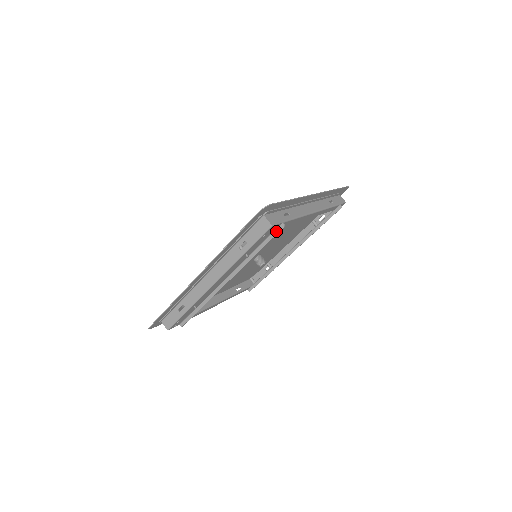
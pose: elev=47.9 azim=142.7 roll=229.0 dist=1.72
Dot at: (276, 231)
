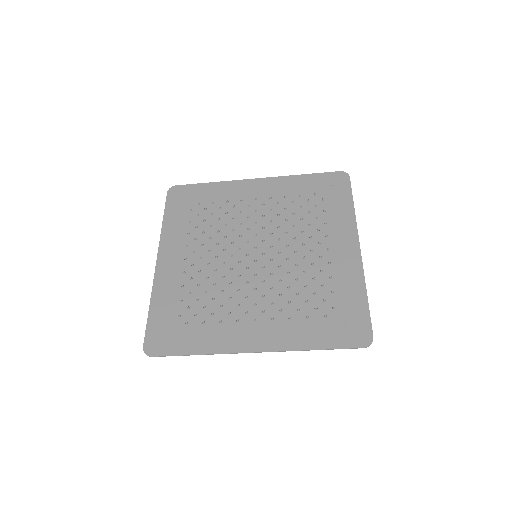
Dot at: occluded
